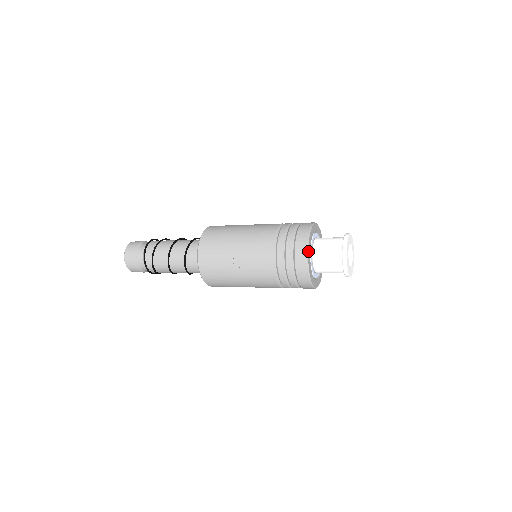
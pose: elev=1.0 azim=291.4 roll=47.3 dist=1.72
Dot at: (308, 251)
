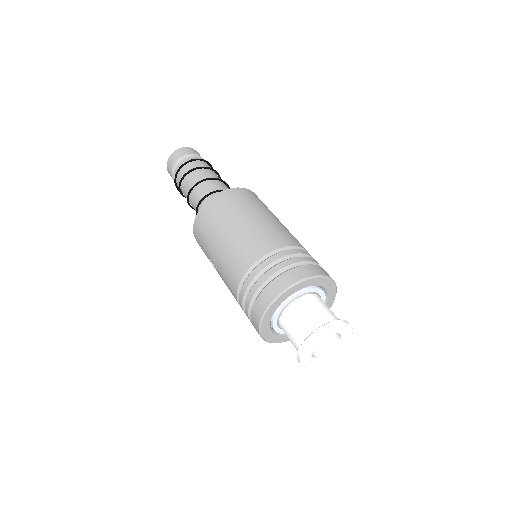
Dot at: (263, 319)
